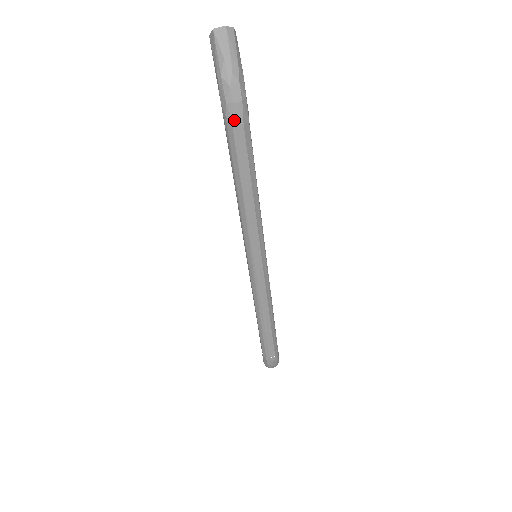
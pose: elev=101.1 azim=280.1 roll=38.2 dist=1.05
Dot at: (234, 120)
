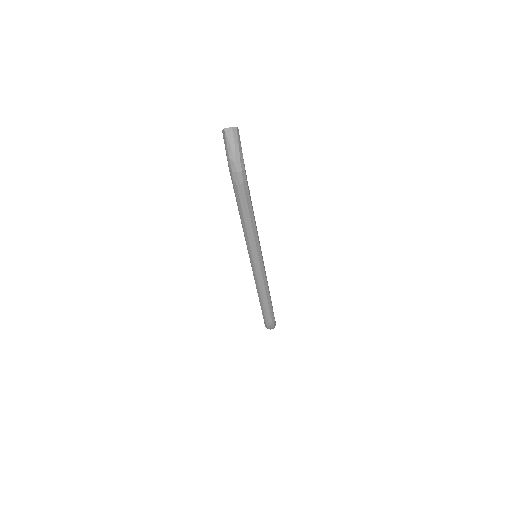
Dot at: (237, 181)
